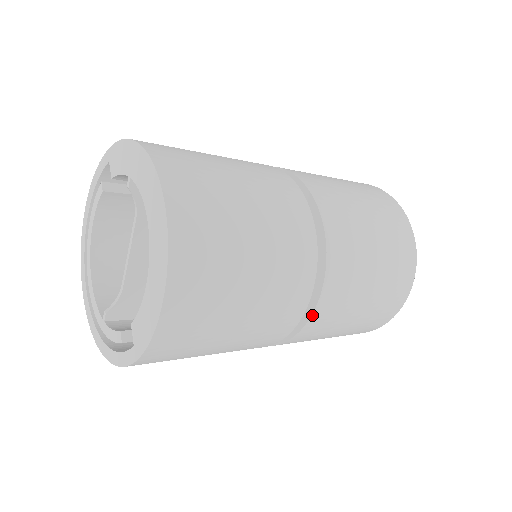
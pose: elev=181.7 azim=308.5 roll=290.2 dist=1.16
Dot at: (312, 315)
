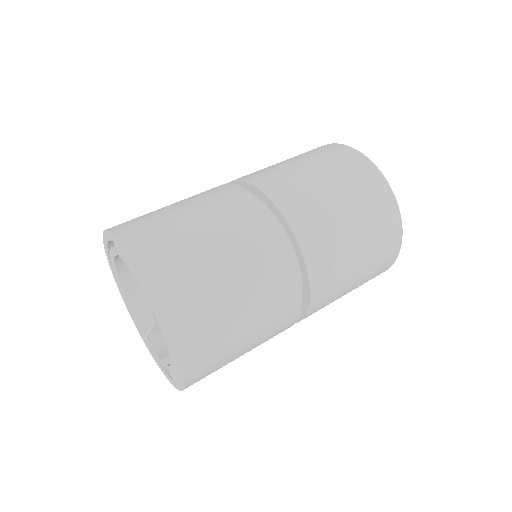
Dot at: occluded
